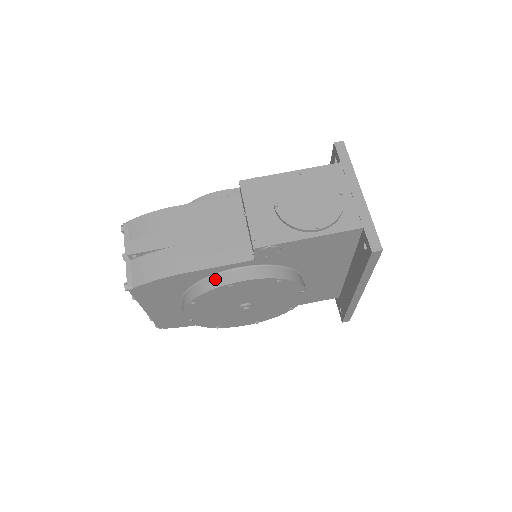
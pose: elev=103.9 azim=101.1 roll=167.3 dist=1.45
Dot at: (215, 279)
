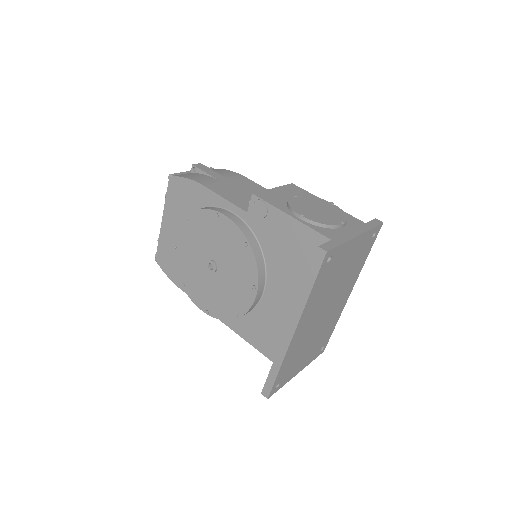
Dot at: (215, 207)
